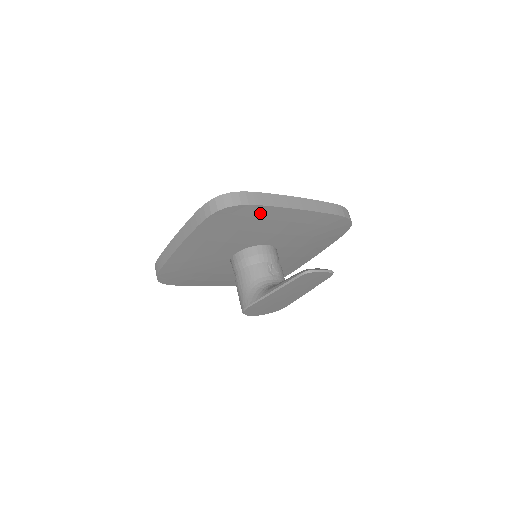
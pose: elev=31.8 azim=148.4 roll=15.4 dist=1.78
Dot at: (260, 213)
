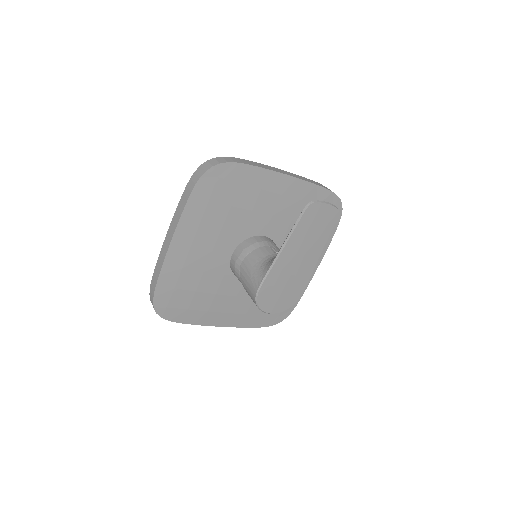
Dot at: (248, 178)
